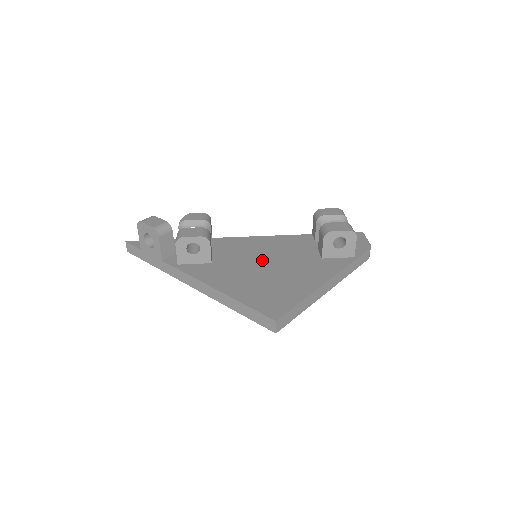
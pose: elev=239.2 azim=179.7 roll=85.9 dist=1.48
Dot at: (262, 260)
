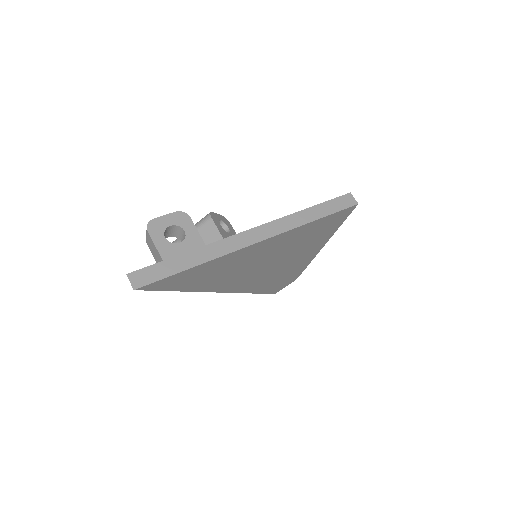
Dot at: occluded
